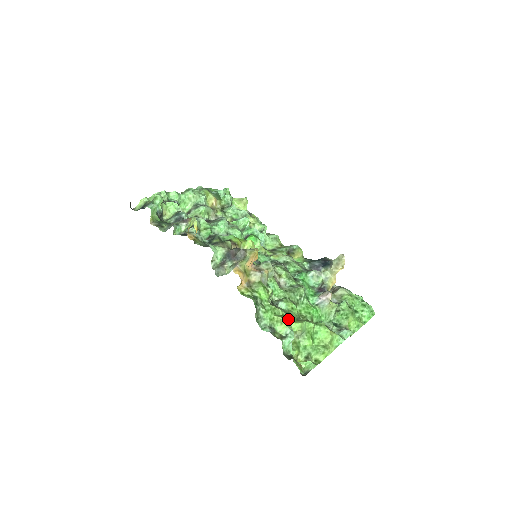
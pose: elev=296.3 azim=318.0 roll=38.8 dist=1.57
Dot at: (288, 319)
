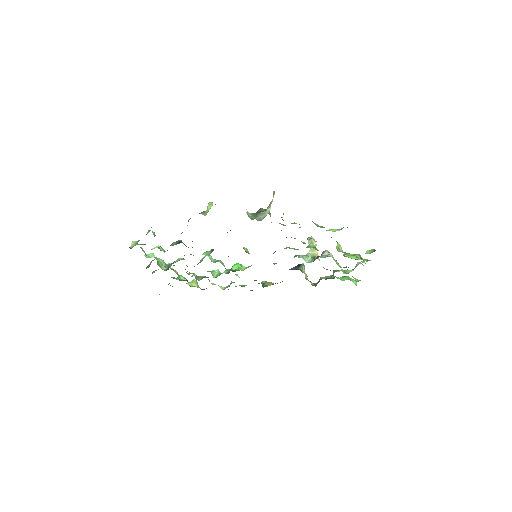
Dot at: occluded
